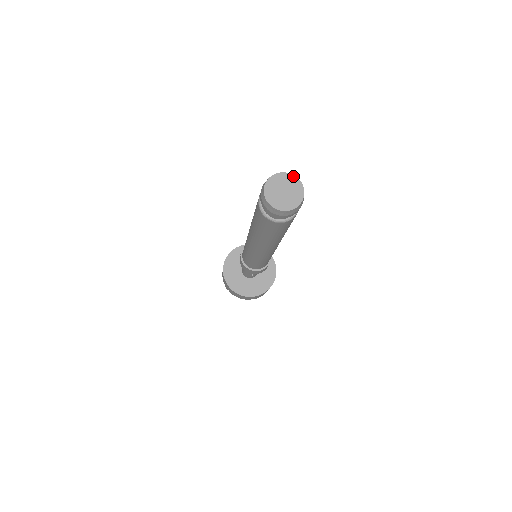
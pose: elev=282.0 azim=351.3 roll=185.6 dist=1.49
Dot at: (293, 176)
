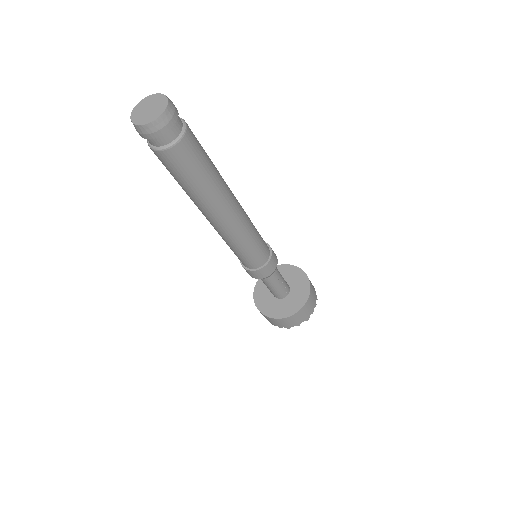
Dot at: (144, 99)
